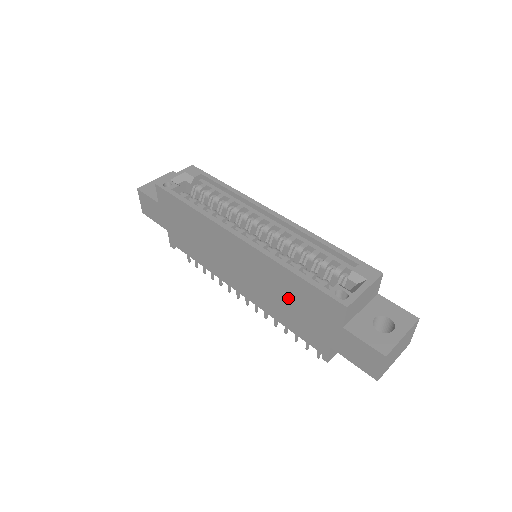
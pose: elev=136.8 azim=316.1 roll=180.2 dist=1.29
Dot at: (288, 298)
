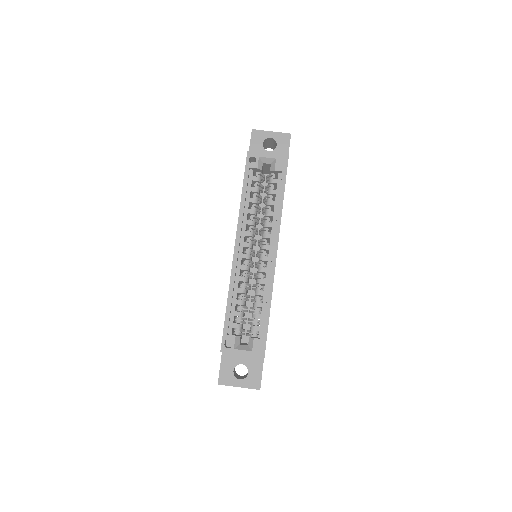
Dot at: occluded
